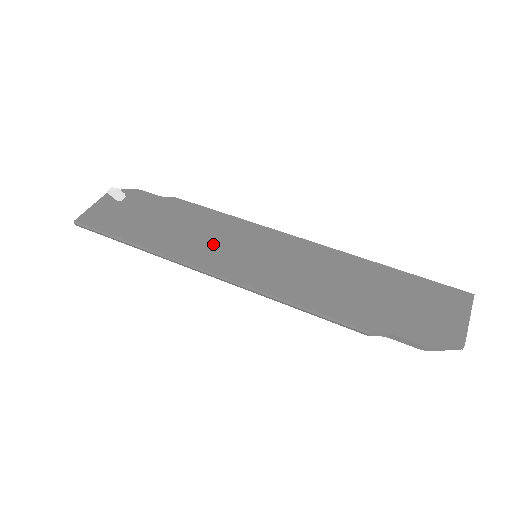
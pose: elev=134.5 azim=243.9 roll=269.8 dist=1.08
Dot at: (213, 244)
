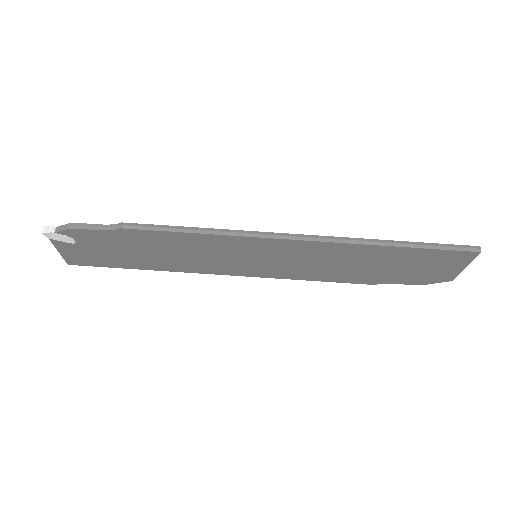
Dot at: (210, 259)
